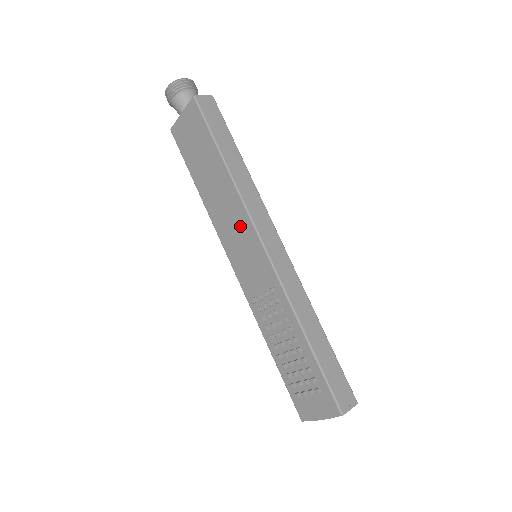
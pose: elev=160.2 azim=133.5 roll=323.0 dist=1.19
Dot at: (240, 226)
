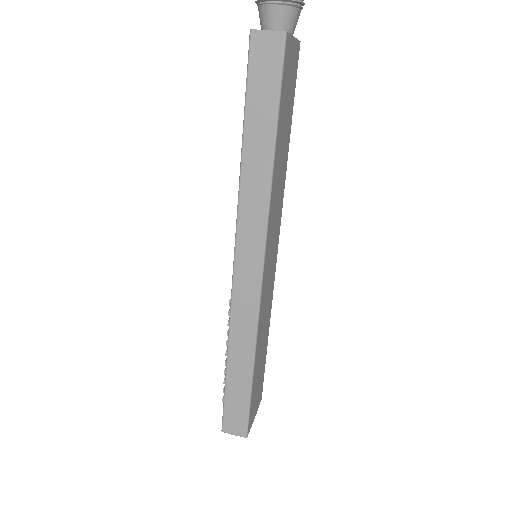
Dot at: occluded
